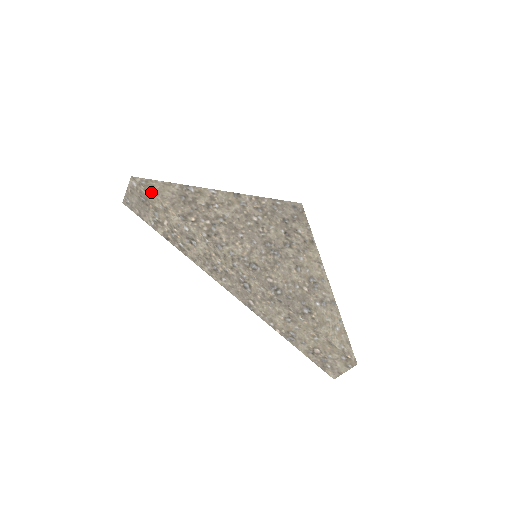
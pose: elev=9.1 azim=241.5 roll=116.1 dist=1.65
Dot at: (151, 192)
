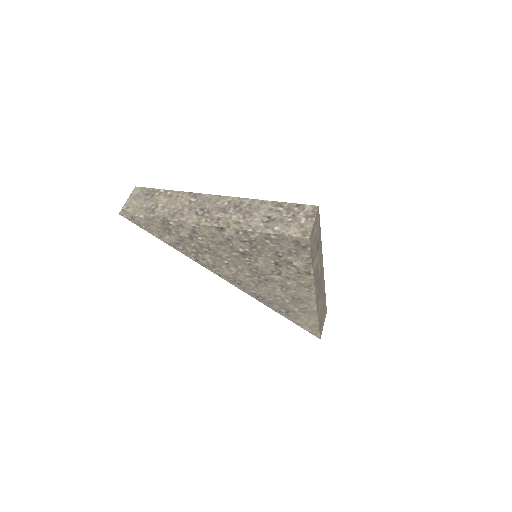
Dot at: (140, 227)
